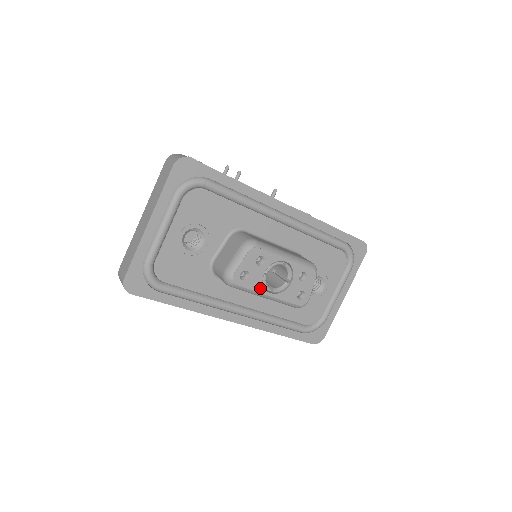
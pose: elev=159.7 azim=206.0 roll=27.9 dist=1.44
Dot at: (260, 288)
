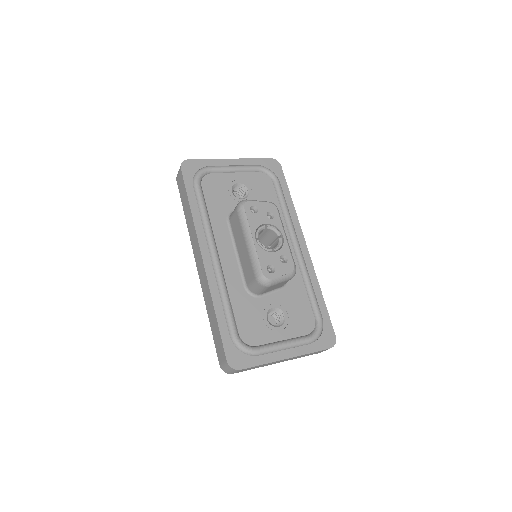
Dot at: (253, 228)
